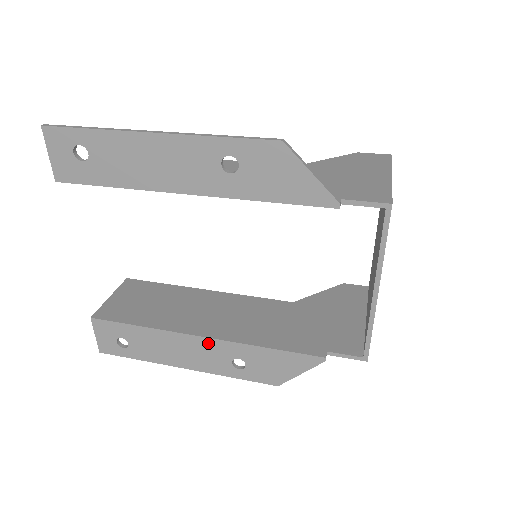
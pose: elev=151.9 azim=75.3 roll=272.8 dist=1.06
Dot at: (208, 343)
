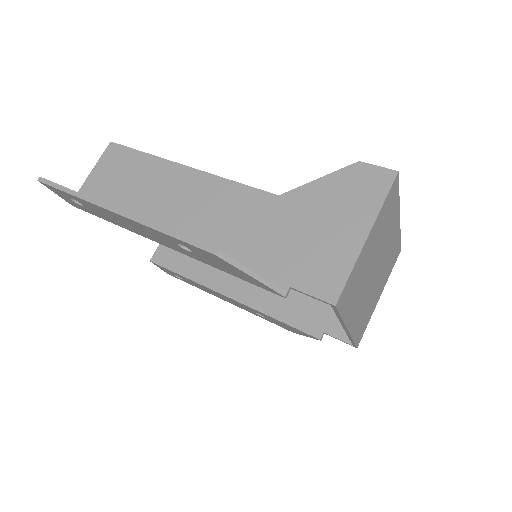
Dot at: (233, 300)
